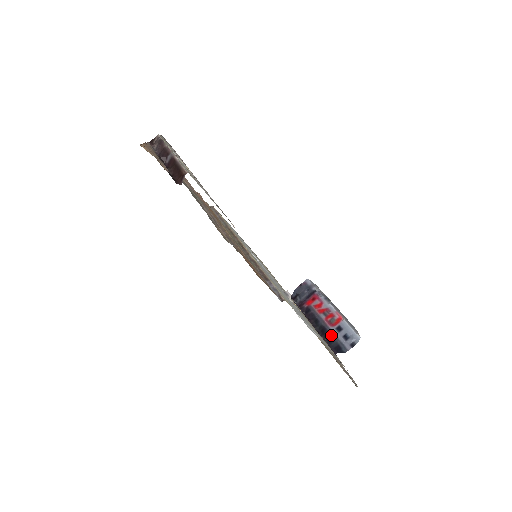
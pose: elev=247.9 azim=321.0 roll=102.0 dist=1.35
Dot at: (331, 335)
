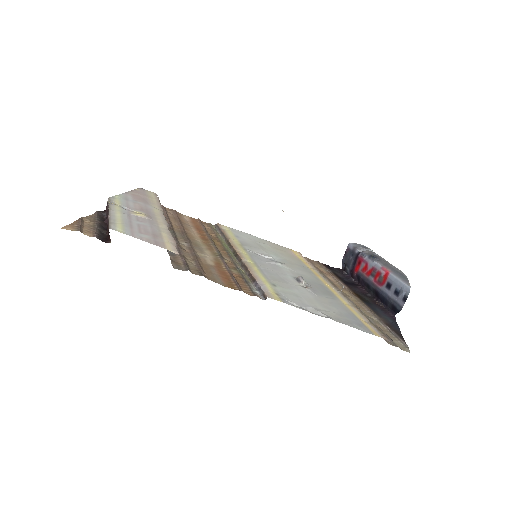
Dot at: (383, 296)
